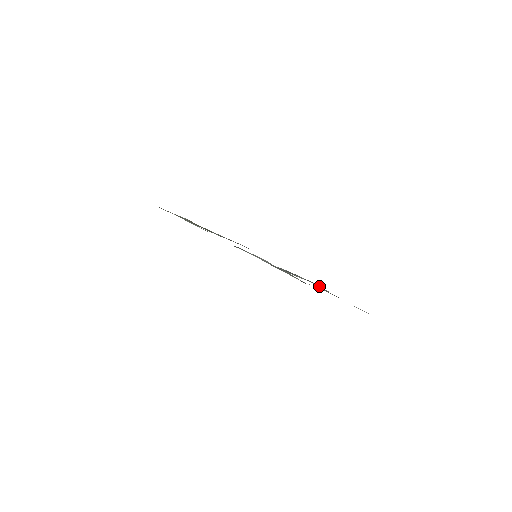
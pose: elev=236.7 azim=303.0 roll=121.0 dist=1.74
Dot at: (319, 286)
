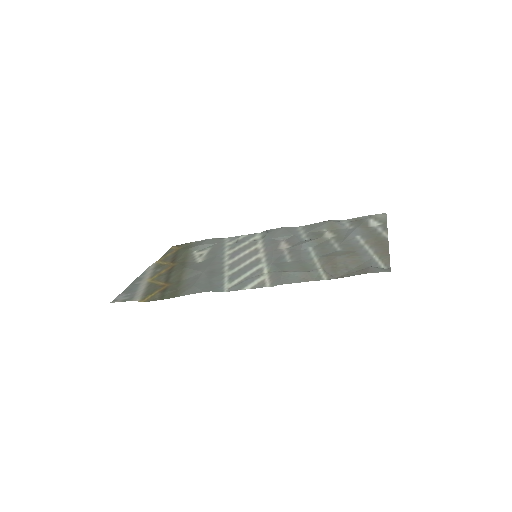
Dot at: (303, 276)
